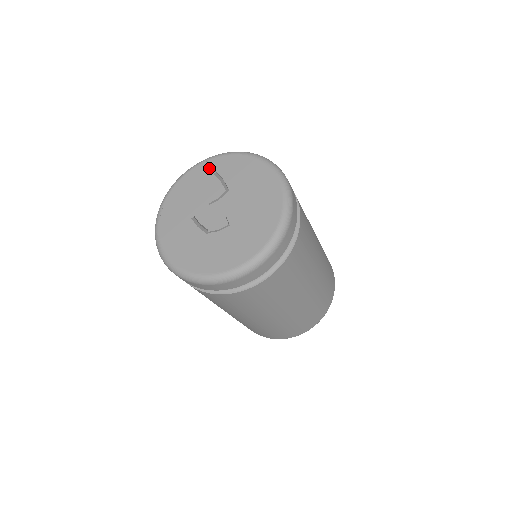
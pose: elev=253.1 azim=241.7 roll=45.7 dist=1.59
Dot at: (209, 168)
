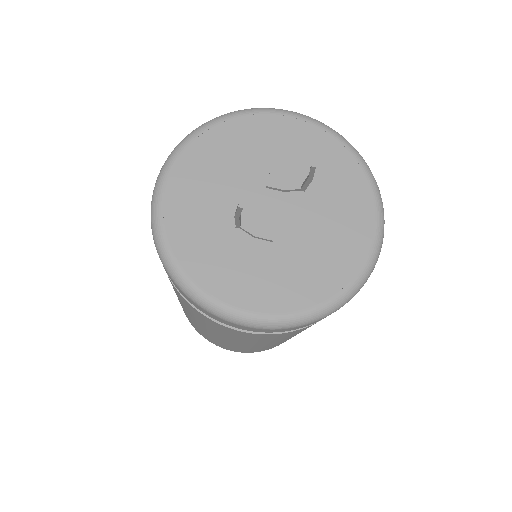
Dot at: (300, 133)
